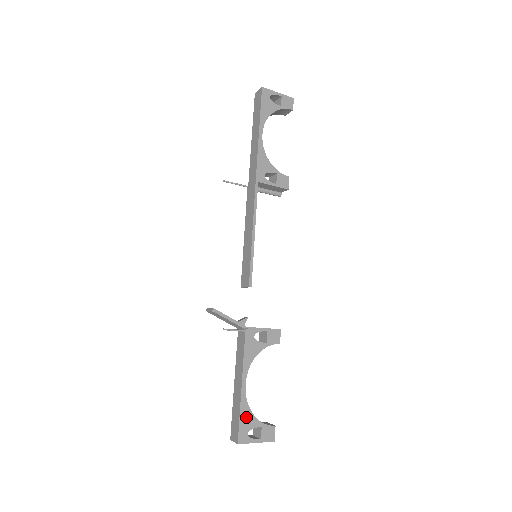
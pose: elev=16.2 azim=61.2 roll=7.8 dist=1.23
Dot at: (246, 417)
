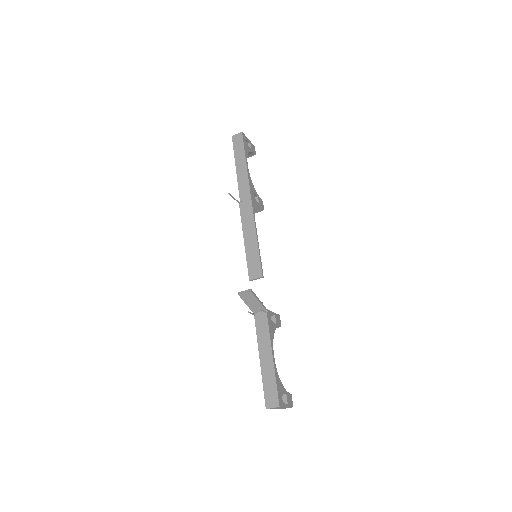
Dot at: (279, 384)
